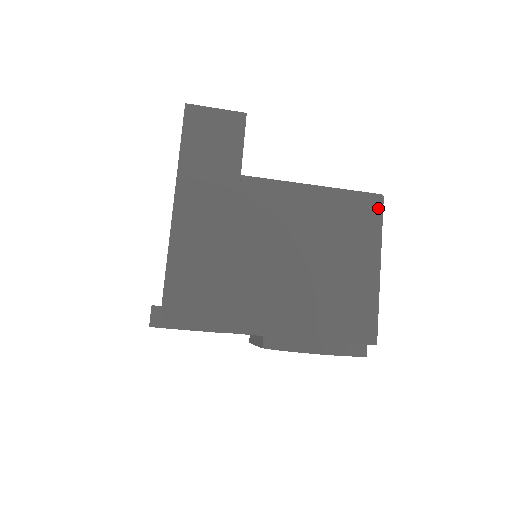
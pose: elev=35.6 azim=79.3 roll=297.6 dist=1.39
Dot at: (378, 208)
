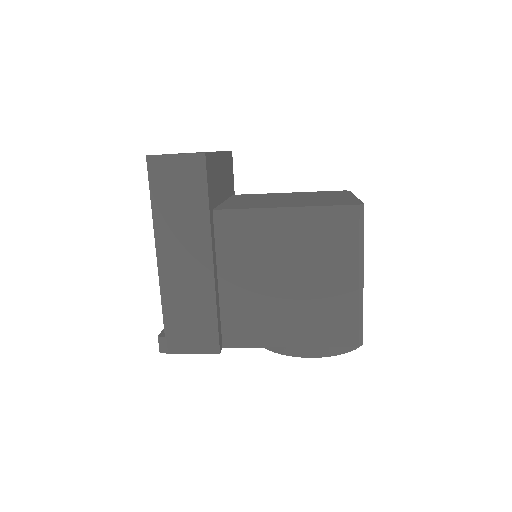
Dot at: (356, 220)
